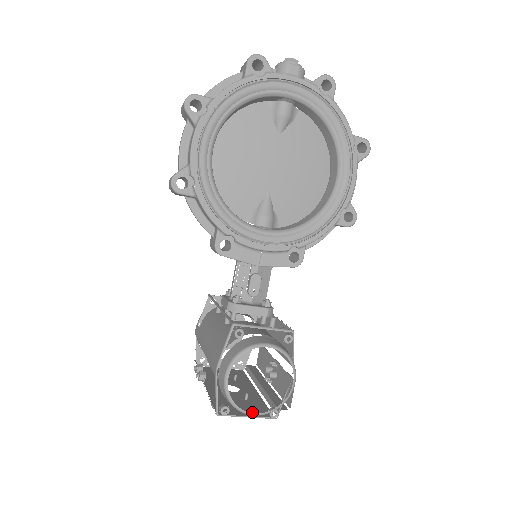
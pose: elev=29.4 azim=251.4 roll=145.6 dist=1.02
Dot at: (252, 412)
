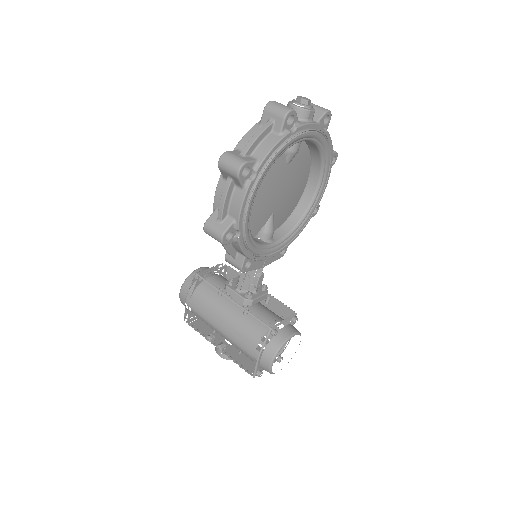
Dot at: occluded
